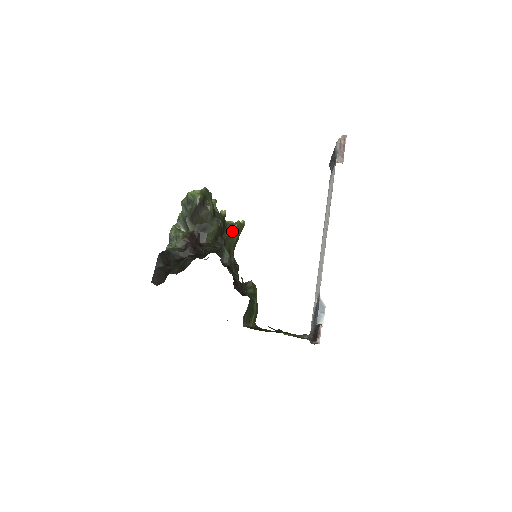
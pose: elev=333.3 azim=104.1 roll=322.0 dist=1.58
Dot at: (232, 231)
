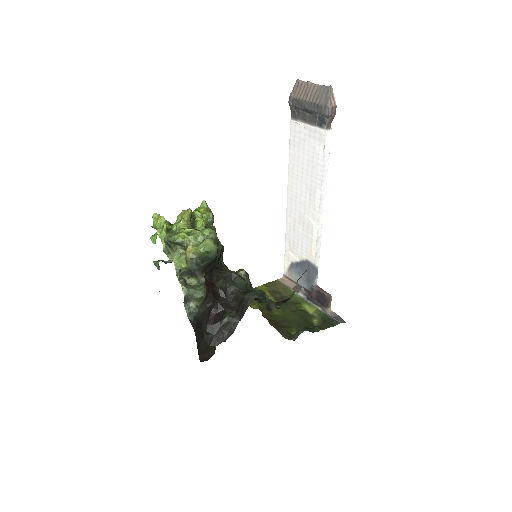
Dot at: occluded
